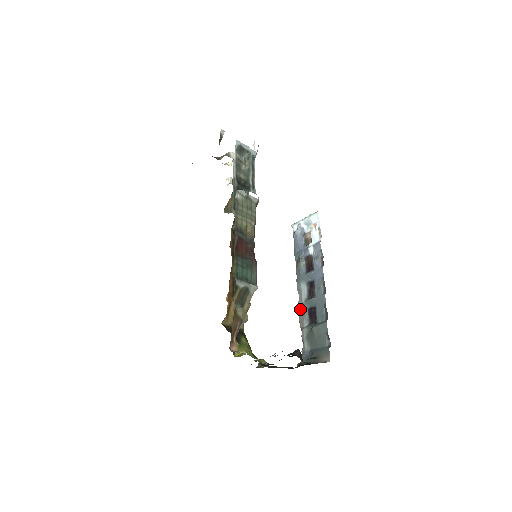
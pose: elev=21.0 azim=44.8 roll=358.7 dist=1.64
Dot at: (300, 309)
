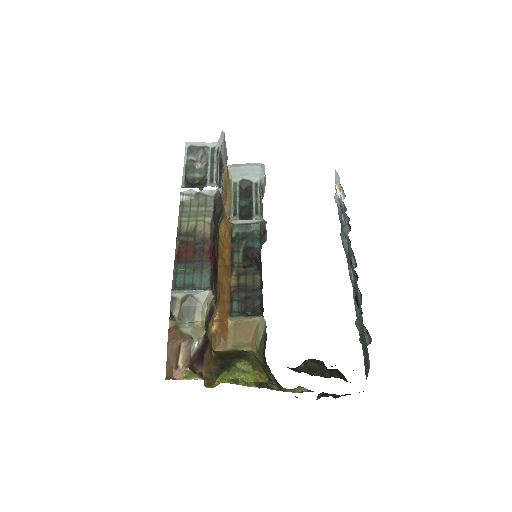
Dot at: (354, 303)
